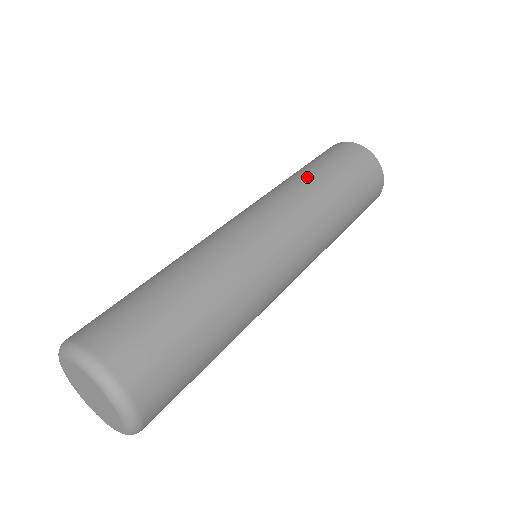
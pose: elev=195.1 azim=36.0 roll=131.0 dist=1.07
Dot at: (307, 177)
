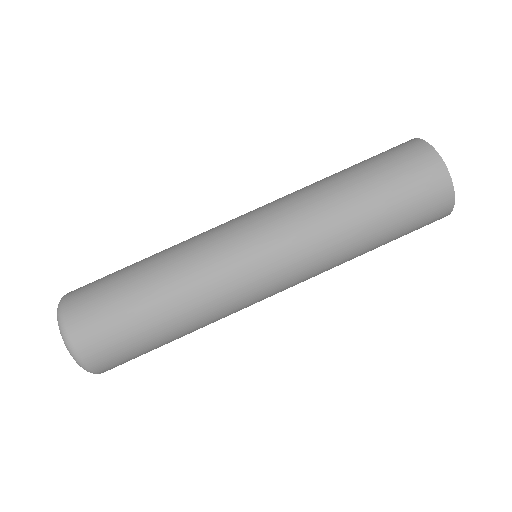
Dot at: occluded
